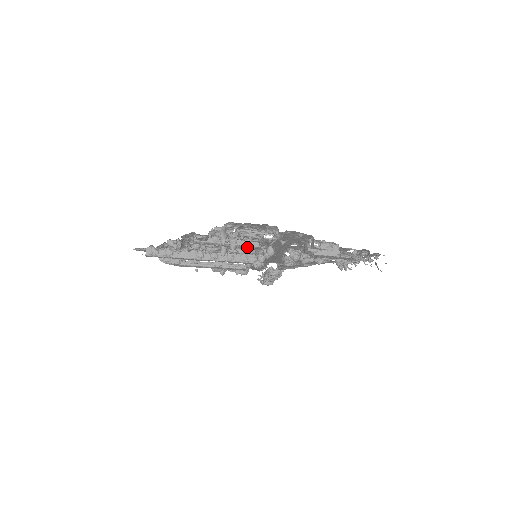
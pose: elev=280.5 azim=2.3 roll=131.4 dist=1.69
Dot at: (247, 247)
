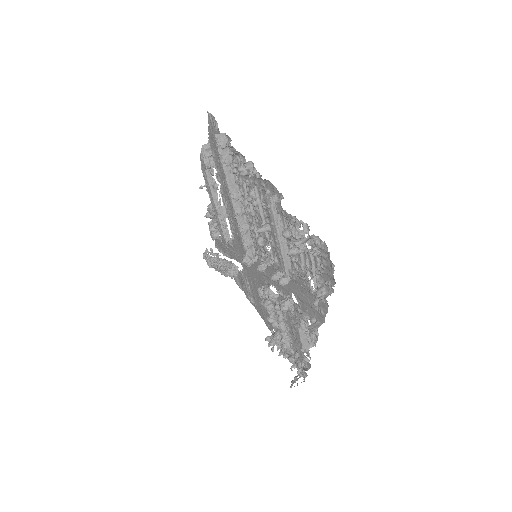
Dot at: (281, 256)
